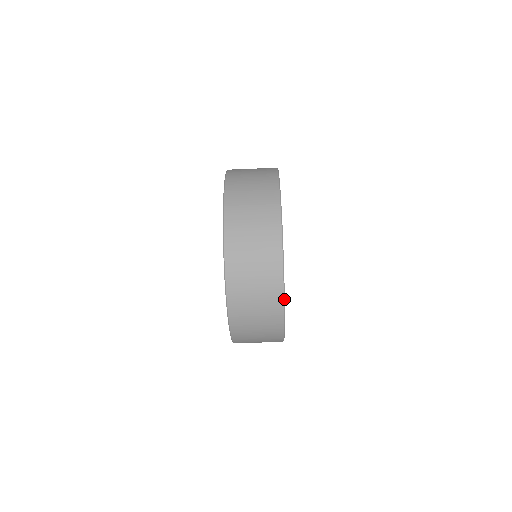
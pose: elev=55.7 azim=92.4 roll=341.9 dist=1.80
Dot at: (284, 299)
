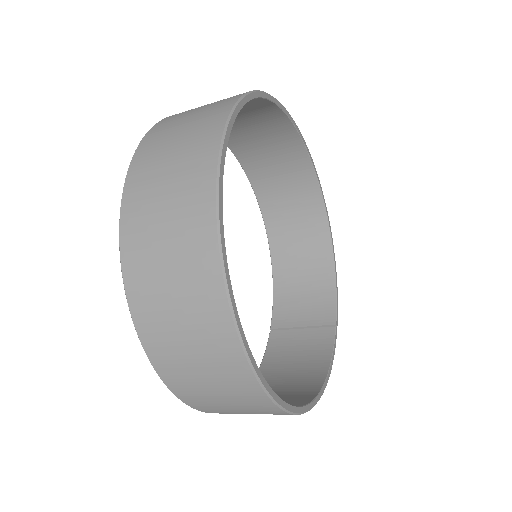
Dot at: (284, 409)
